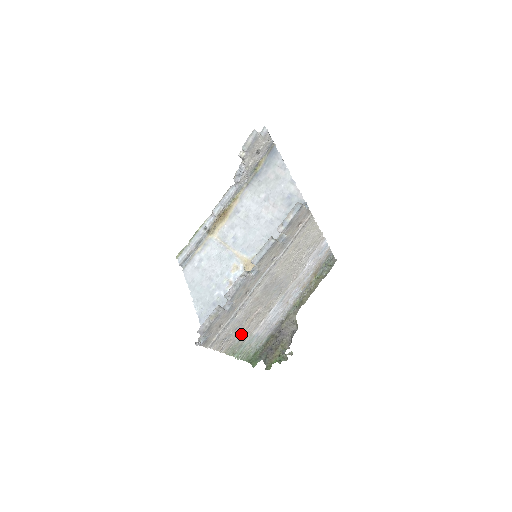
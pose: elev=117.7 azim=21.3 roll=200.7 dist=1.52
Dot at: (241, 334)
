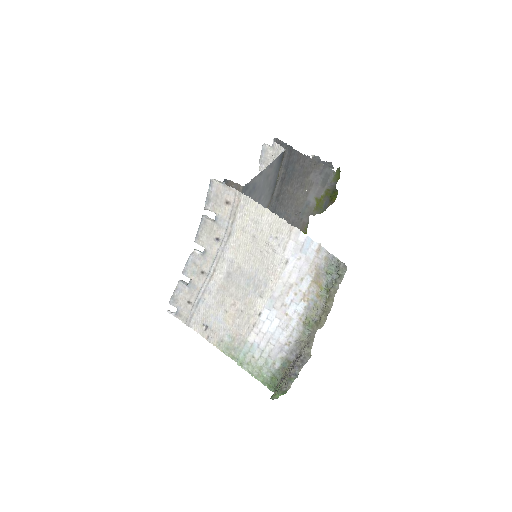
Dot at: (229, 331)
